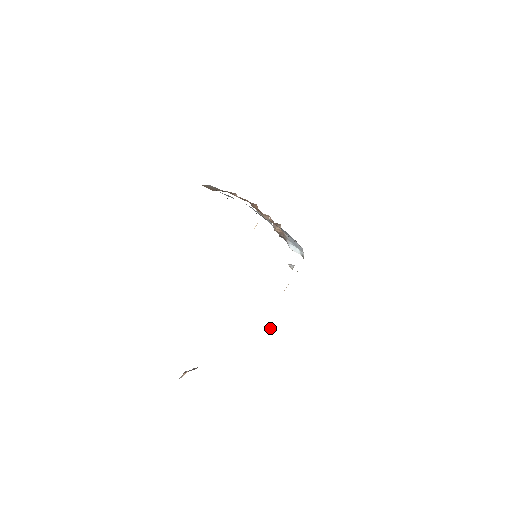
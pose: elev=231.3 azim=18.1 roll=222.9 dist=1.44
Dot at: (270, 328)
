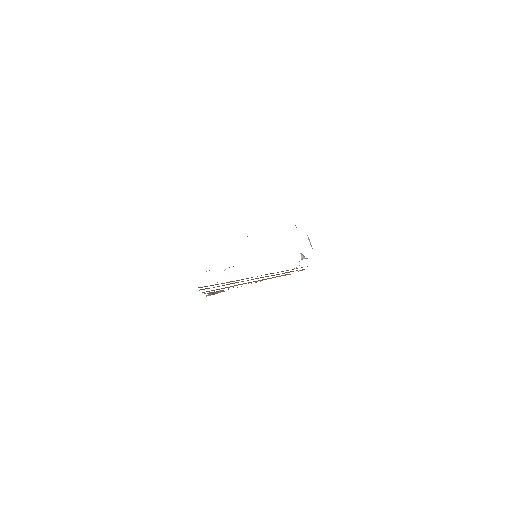
Dot at: occluded
